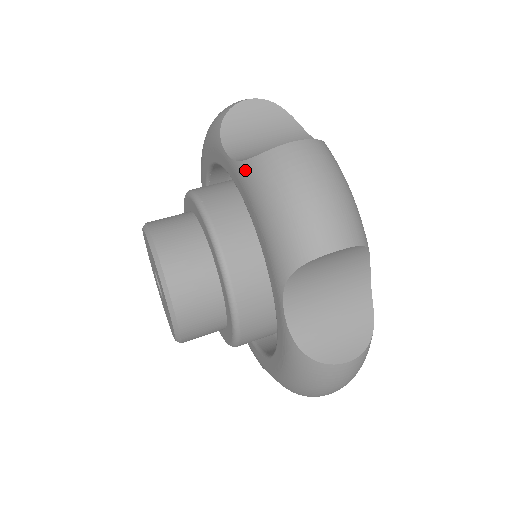
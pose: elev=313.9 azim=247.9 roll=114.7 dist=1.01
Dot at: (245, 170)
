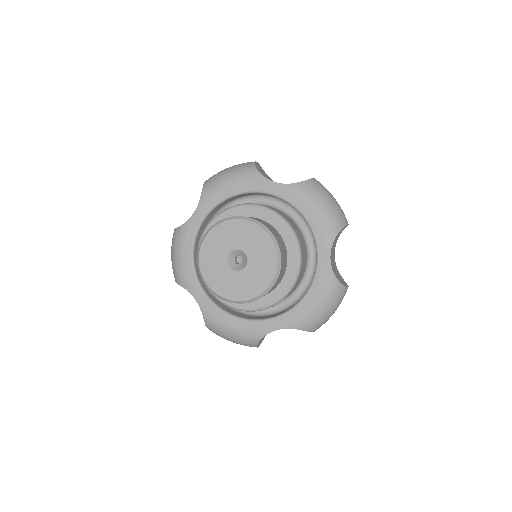
Dot at: (299, 187)
